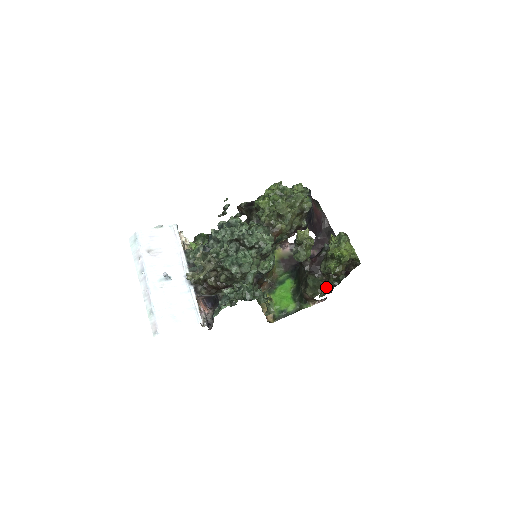
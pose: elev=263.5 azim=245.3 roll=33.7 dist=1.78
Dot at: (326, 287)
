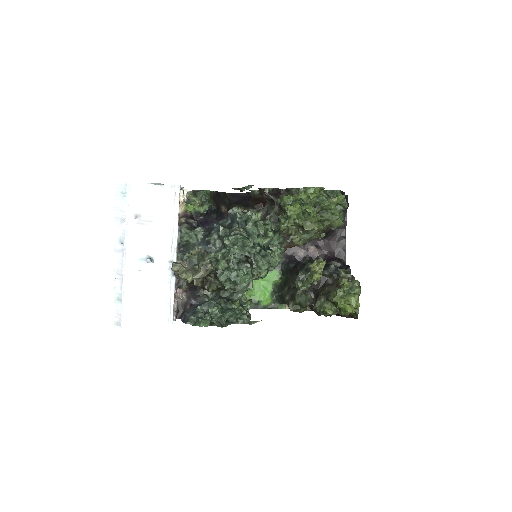
Dot at: (310, 306)
